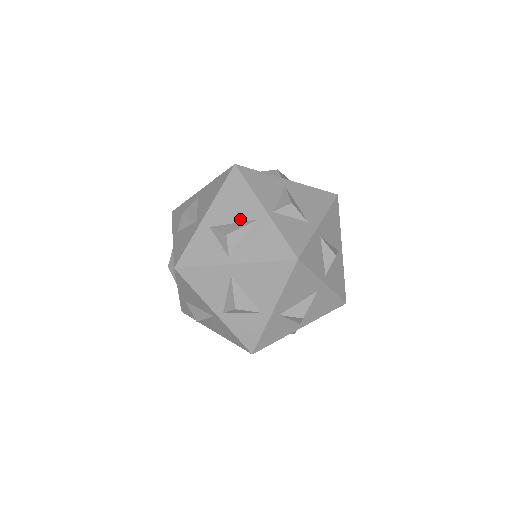
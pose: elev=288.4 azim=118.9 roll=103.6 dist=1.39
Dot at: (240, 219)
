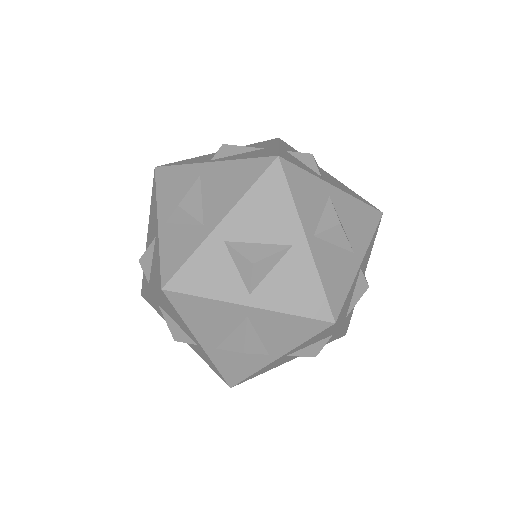
Dot at: occluded
